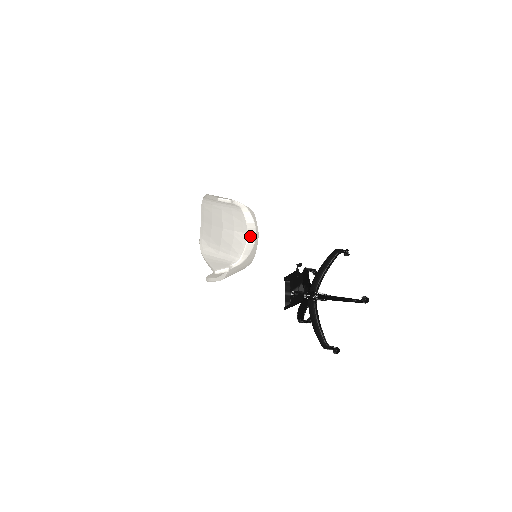
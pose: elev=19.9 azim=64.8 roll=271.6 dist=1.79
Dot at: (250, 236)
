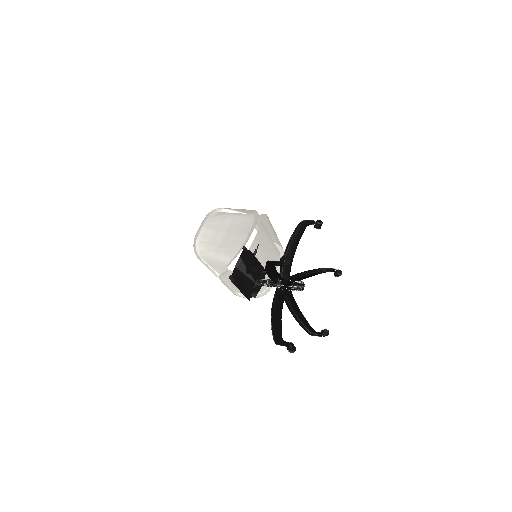
Dot at: (249, 236)
